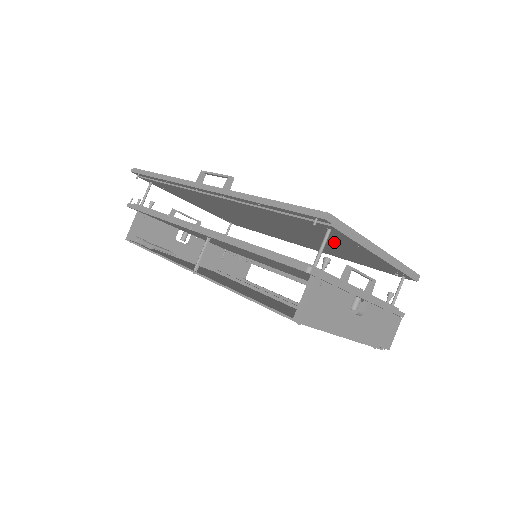
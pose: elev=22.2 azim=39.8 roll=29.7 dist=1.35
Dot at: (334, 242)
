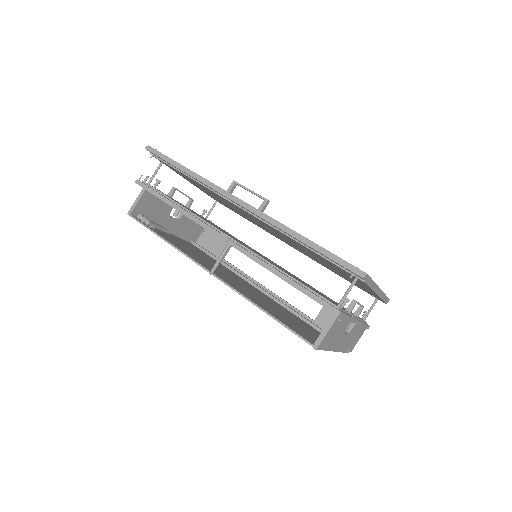
Dot at: (341, 272)
